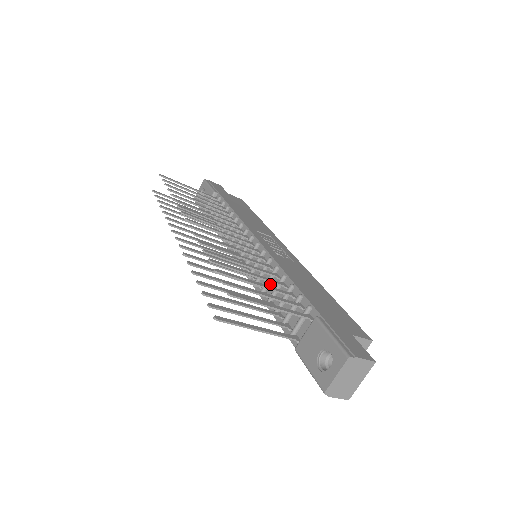
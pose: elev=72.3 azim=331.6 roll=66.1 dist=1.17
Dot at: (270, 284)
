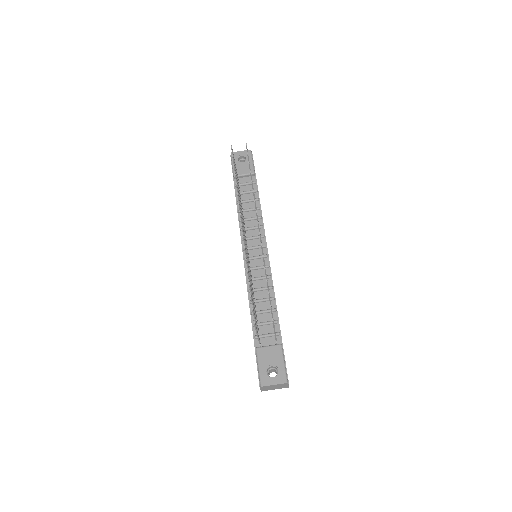
Dot at: (260, 291)
